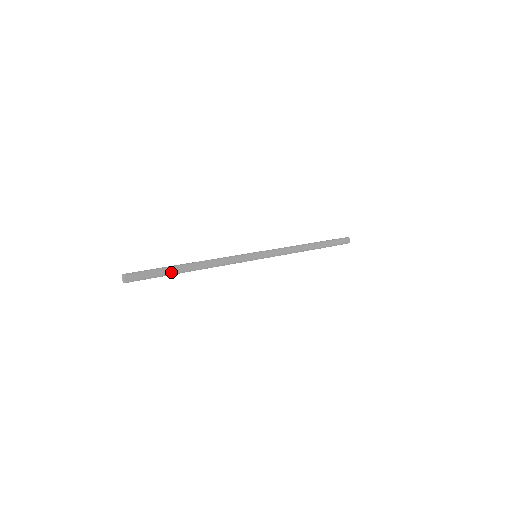
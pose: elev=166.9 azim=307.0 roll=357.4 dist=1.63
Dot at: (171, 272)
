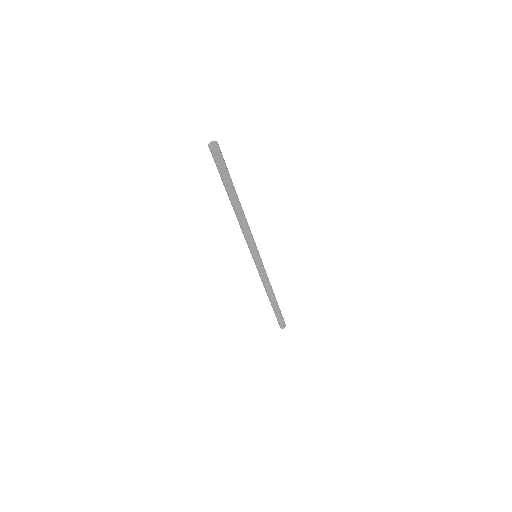
Dot at: (231, 186)
